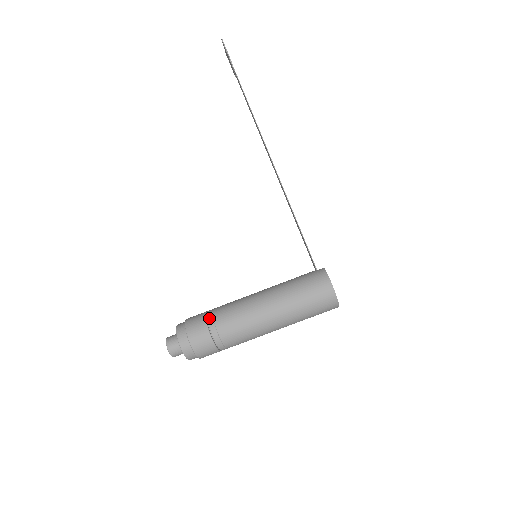
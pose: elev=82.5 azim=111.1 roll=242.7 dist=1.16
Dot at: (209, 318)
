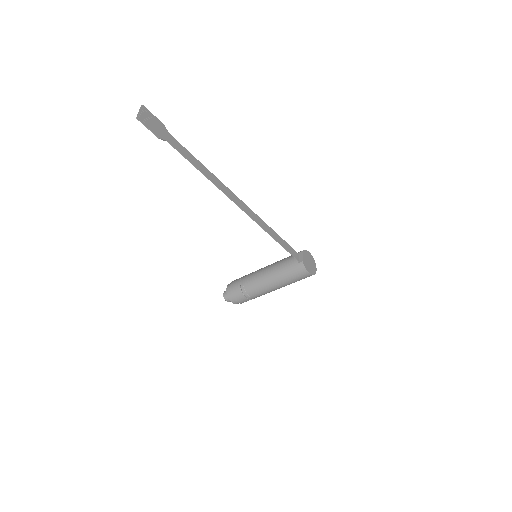
Dot at: (245, 294)
